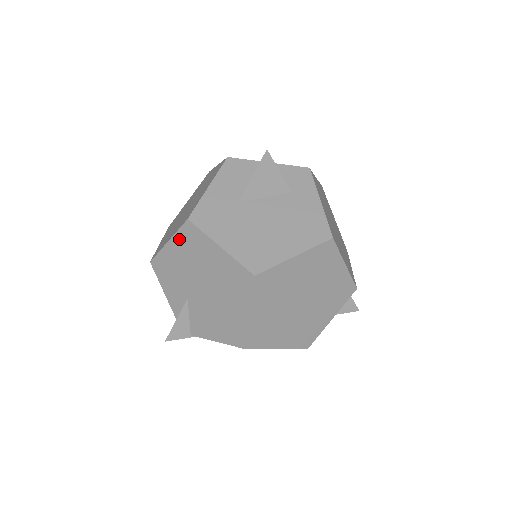
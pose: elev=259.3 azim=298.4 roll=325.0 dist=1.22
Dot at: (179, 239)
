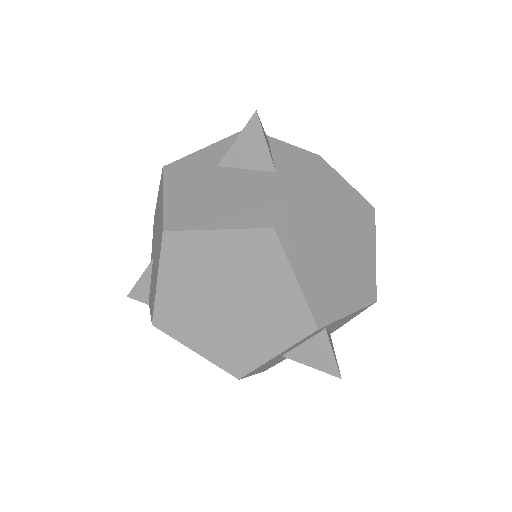
Dot at: (159, 190)
